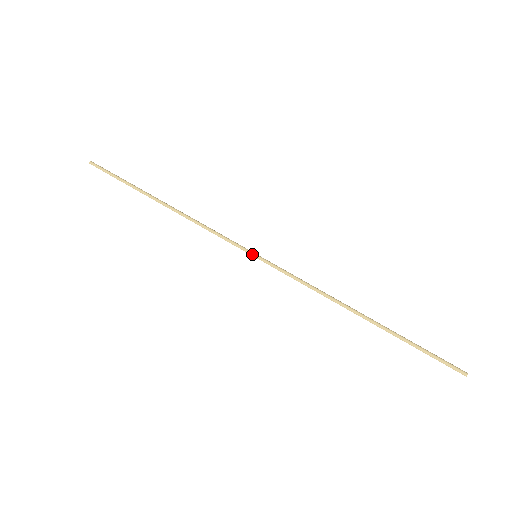
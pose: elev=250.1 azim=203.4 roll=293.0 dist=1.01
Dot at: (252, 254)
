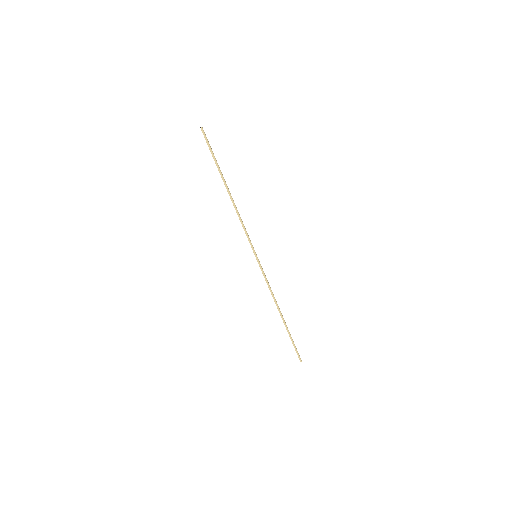
Dot at: (255, 254)
